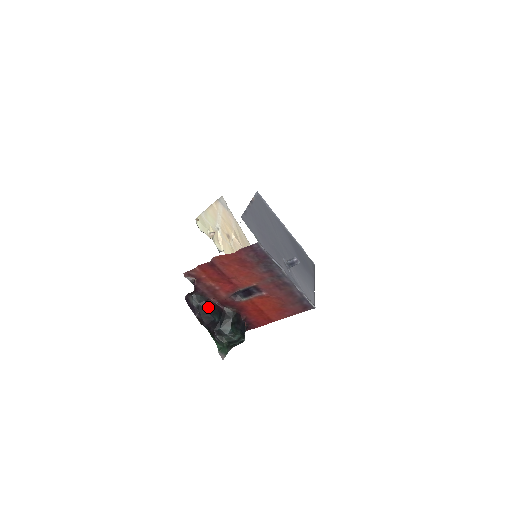
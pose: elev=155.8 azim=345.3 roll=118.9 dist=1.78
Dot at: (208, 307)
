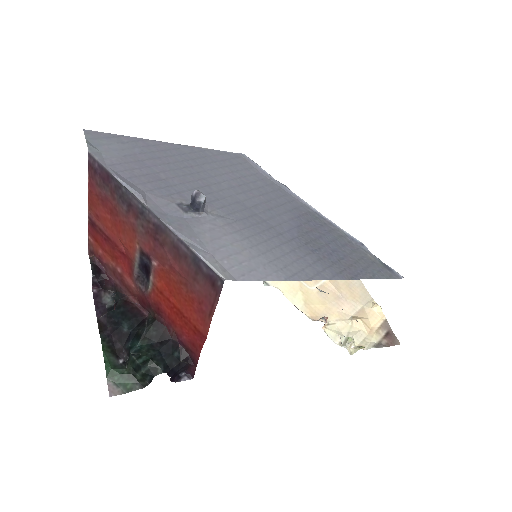
Dot at: (120, 308)
